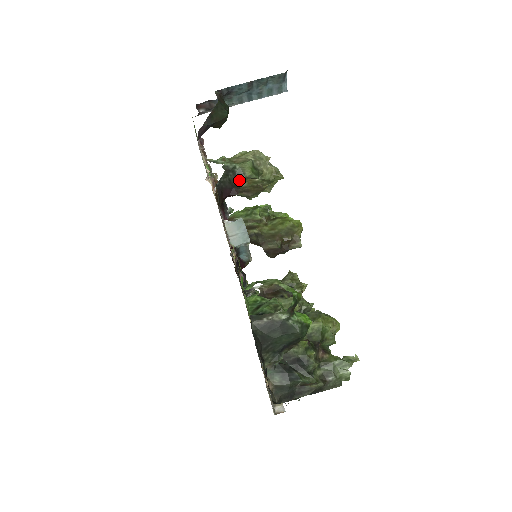
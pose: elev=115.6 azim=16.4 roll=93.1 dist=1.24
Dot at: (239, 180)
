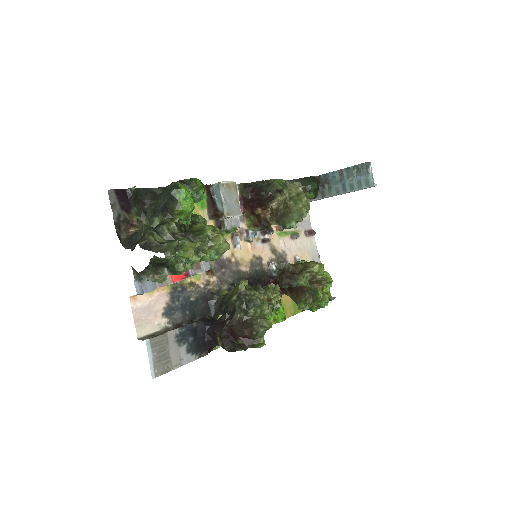
Dot at: (269, 188)
